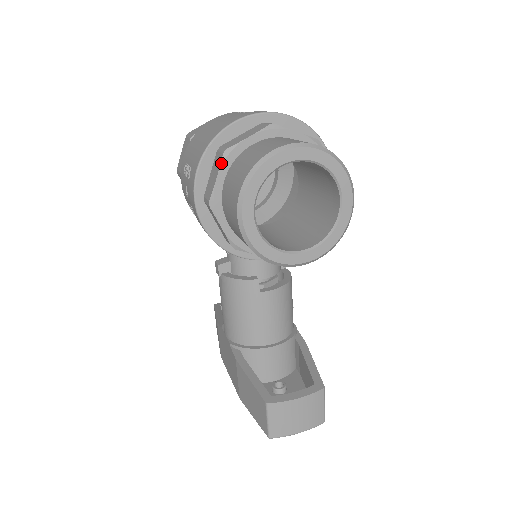
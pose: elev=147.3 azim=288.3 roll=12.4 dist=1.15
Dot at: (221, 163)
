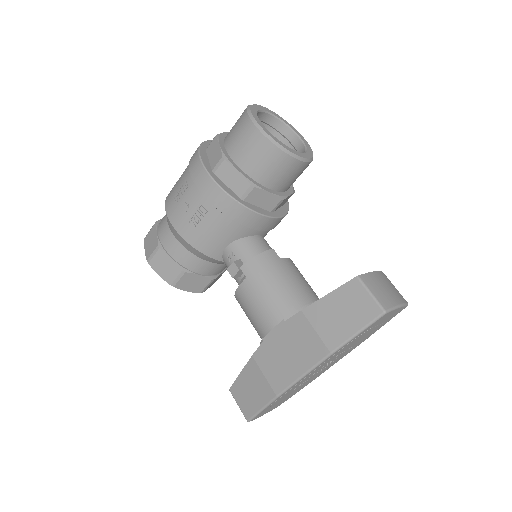
Dot at: (217, 139)
